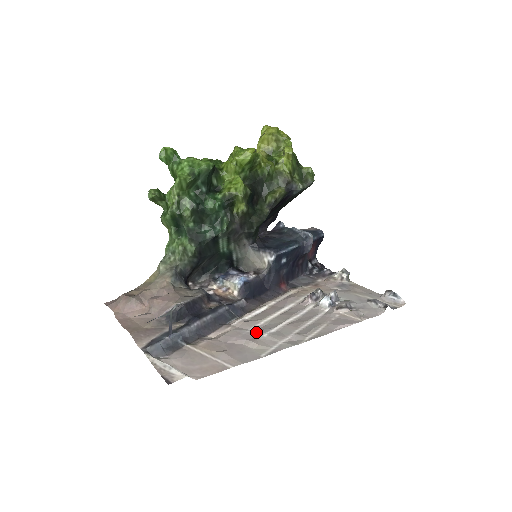
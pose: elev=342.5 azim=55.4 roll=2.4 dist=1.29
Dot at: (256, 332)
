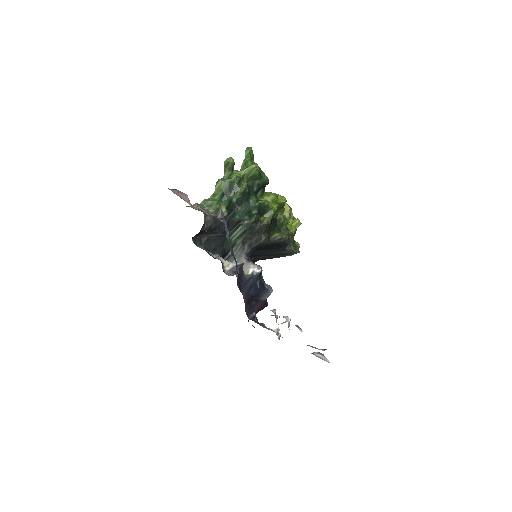
Dot at: occluded
